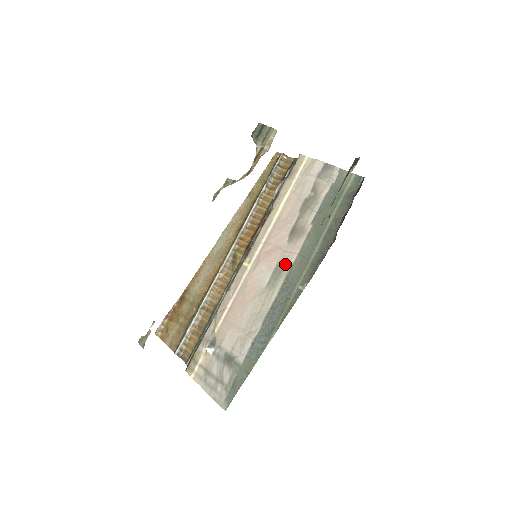
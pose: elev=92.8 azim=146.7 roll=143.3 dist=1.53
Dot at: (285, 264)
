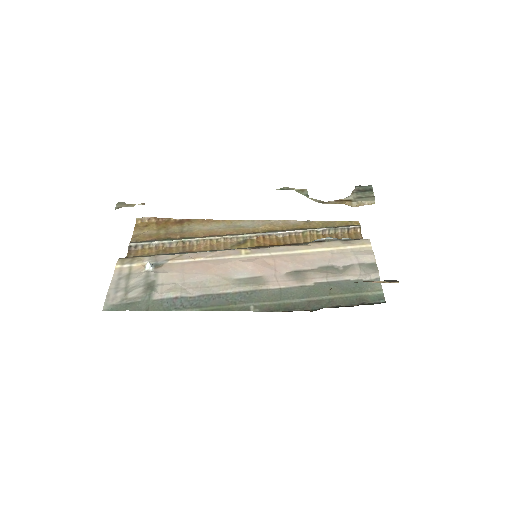
Dot at: (264, 283)
